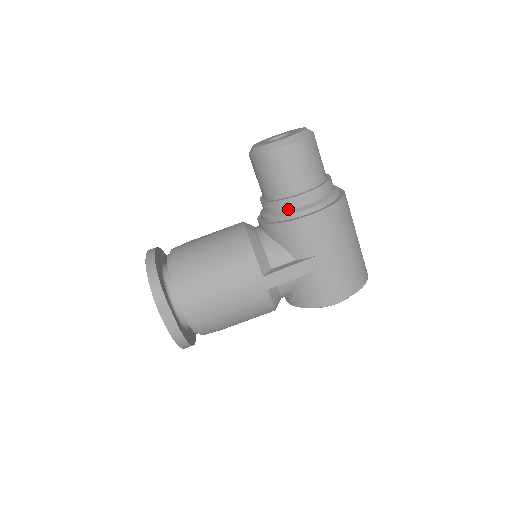
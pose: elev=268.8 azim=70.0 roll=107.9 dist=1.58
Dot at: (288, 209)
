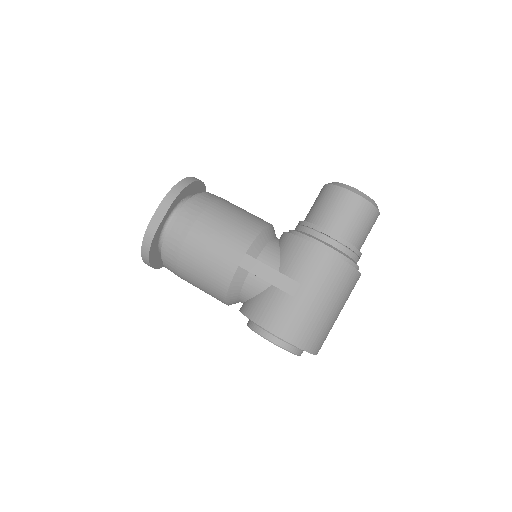
Dot at: (311, 233)
